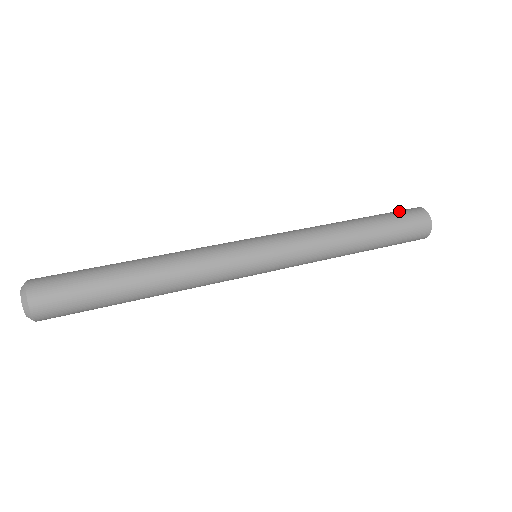
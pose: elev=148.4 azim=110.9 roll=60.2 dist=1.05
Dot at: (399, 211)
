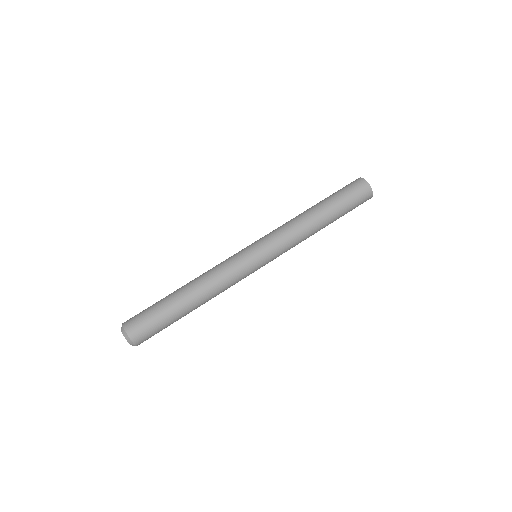
Dot at: (343, 187)
